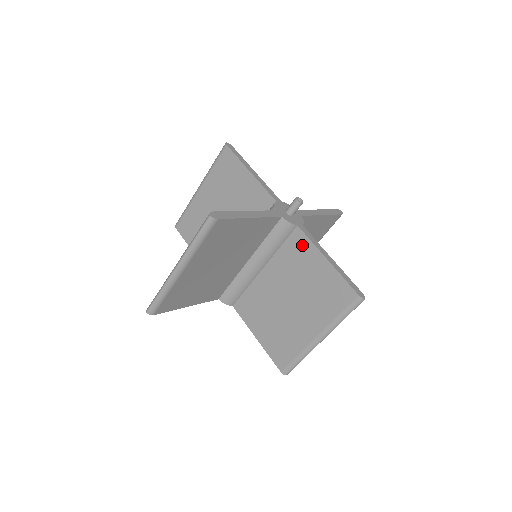
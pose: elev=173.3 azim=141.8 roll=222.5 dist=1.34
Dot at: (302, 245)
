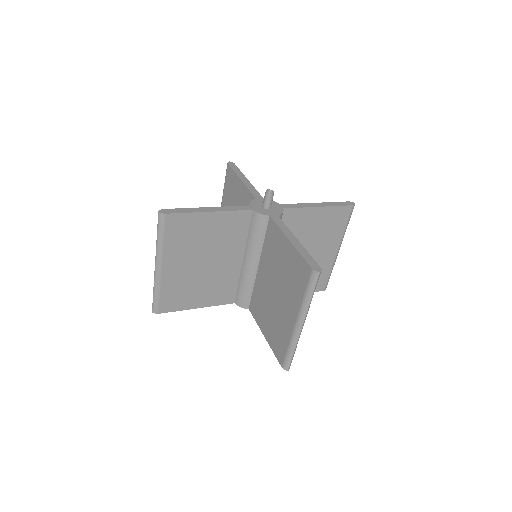
Dot at: (274, 233)
